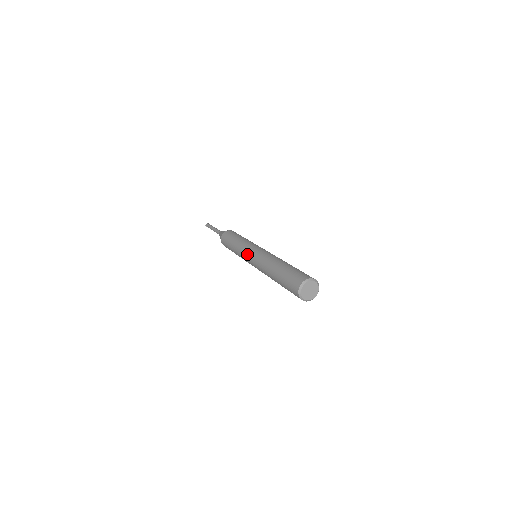
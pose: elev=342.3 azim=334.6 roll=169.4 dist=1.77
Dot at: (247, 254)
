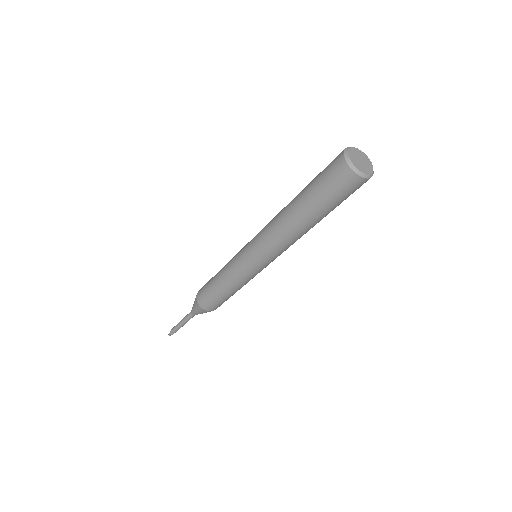
Dot at: (242, 251)
